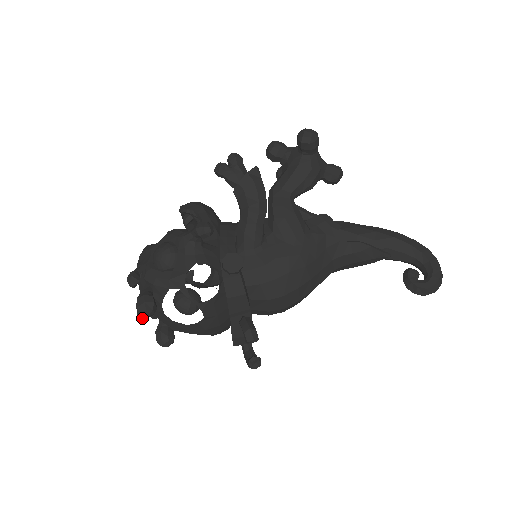
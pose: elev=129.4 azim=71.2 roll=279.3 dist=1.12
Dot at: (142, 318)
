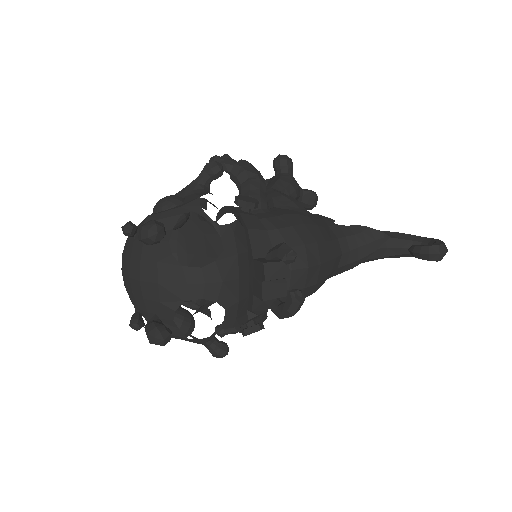
Dot at: (149, 236)
